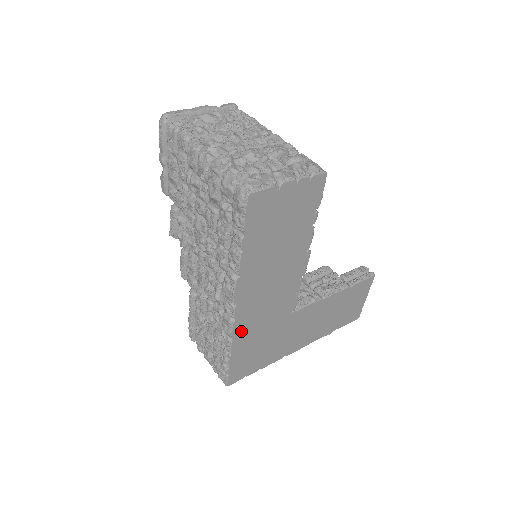
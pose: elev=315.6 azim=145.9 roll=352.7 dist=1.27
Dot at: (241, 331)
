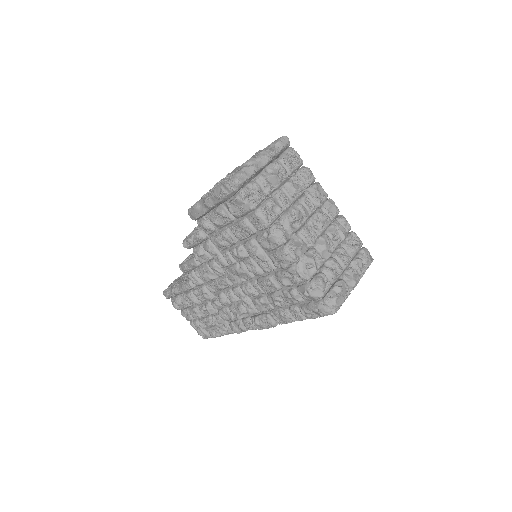
Dot at: occluded
